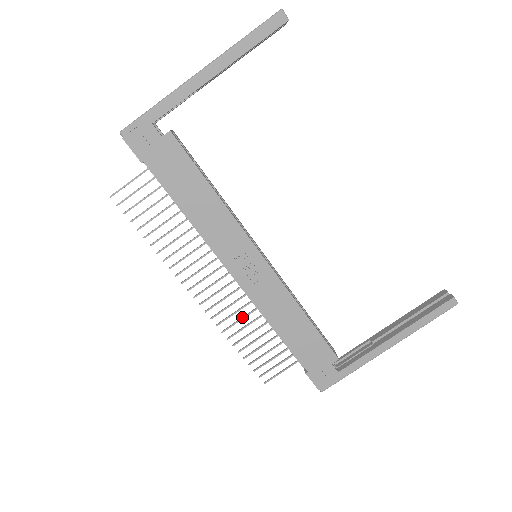
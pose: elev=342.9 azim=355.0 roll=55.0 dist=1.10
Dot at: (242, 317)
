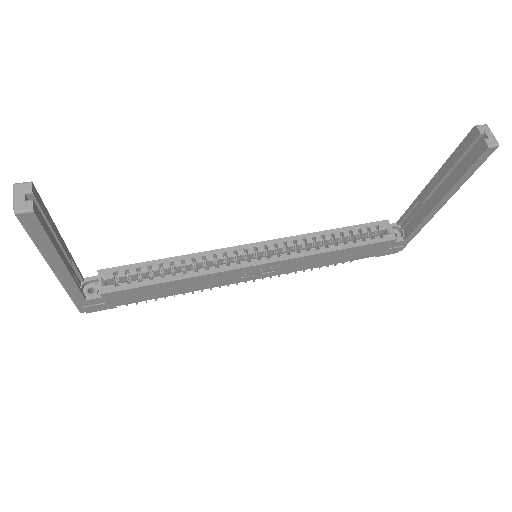
Dot at: occluded
